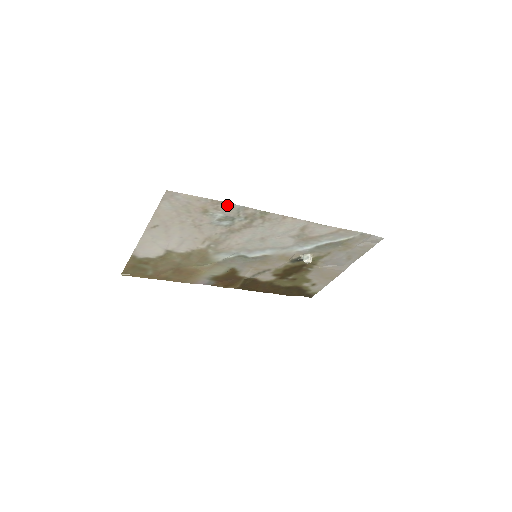
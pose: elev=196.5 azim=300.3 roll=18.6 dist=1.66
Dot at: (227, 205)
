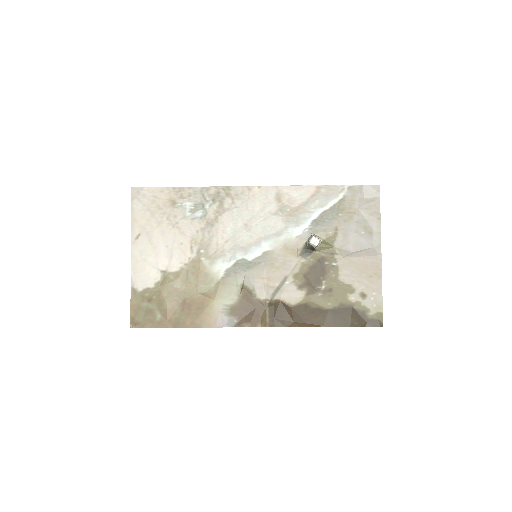
Dot at: (189, 190)
